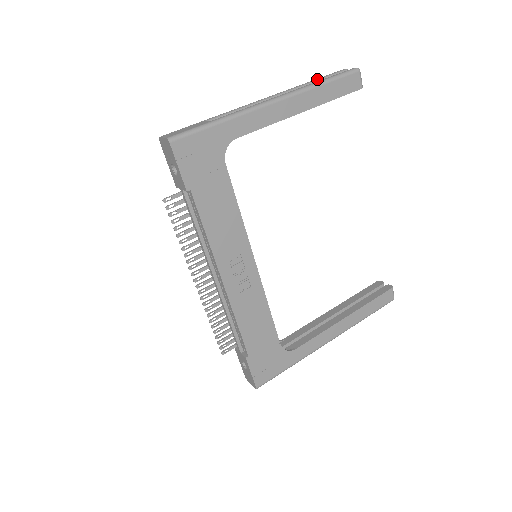
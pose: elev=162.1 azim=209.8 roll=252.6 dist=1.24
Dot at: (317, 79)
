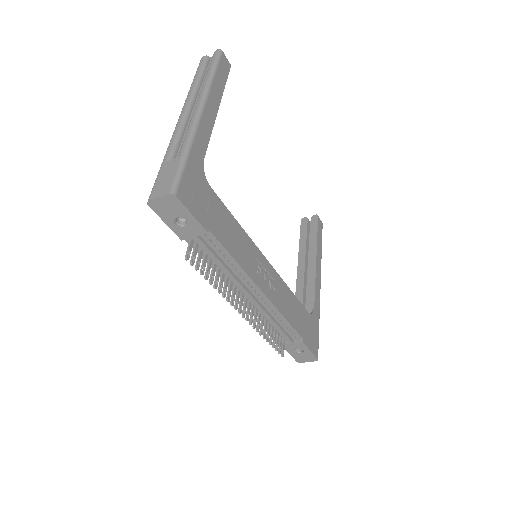
Dot at: (198, 75)
